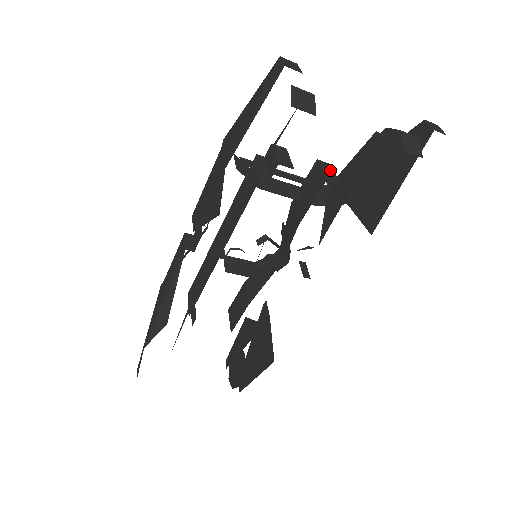
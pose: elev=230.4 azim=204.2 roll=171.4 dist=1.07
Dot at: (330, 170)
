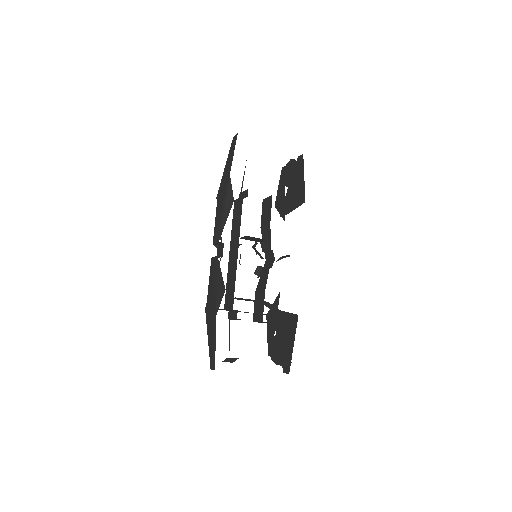
Dot at: occluded
